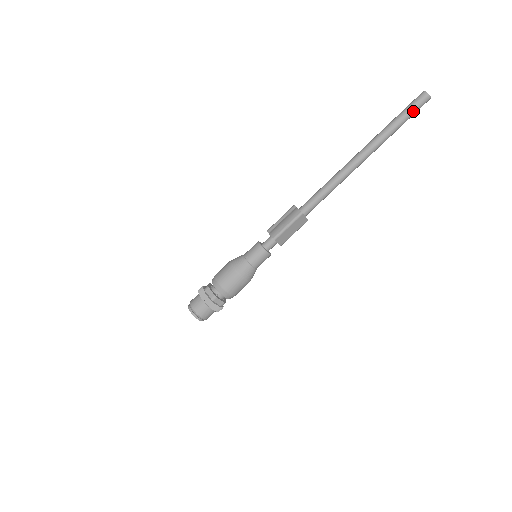
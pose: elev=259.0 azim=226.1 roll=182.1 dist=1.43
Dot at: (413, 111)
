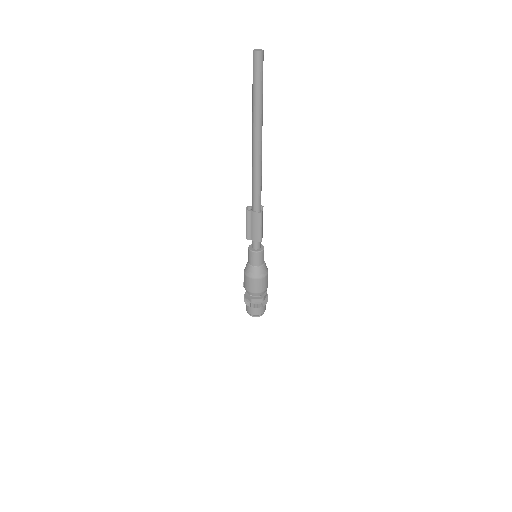
Dot at: (262, 75)
